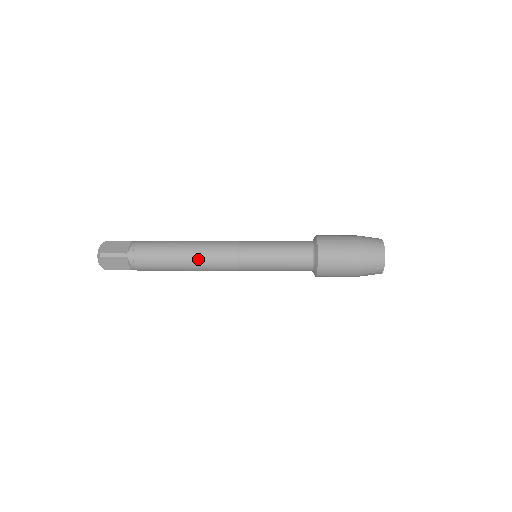
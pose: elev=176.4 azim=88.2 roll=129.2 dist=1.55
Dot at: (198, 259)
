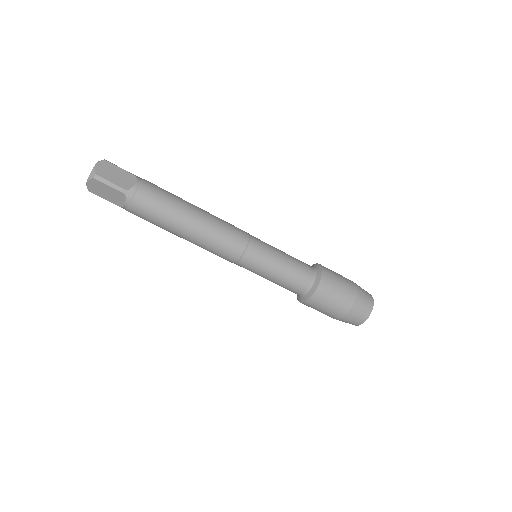
Dot at: (210, 214)
